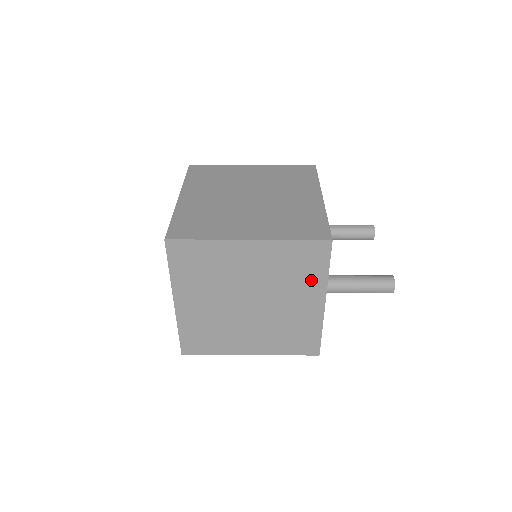
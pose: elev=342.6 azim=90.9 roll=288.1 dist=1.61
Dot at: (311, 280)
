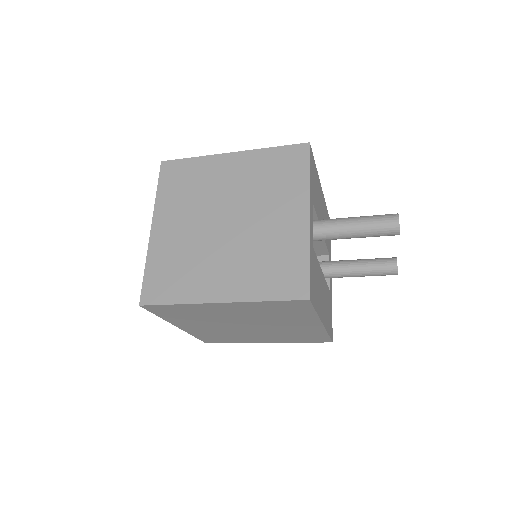
Dot at: (292, 187)
